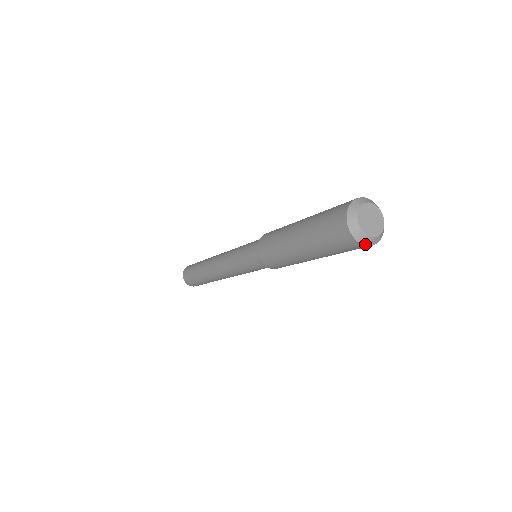
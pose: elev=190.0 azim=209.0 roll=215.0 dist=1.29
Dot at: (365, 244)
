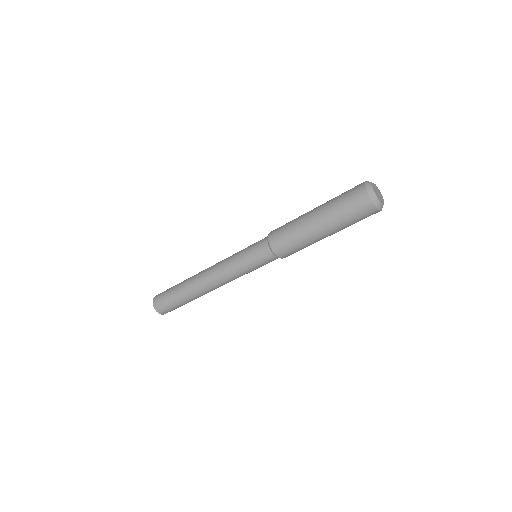
Dot at: (370, 196)
